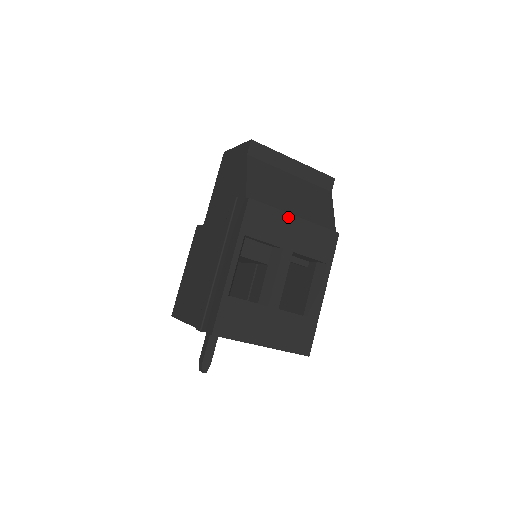
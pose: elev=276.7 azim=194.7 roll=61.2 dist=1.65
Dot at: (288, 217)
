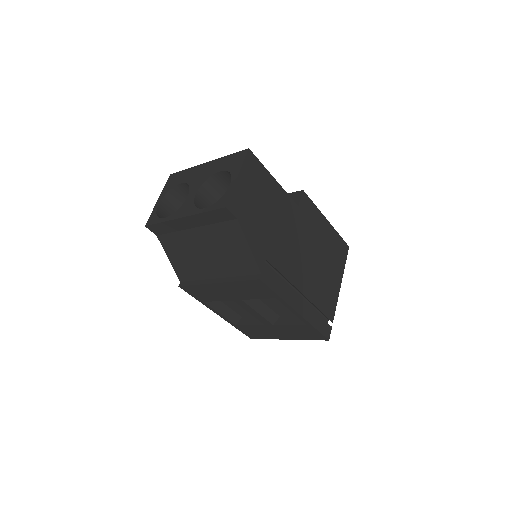
Dot at: (212, 285)
